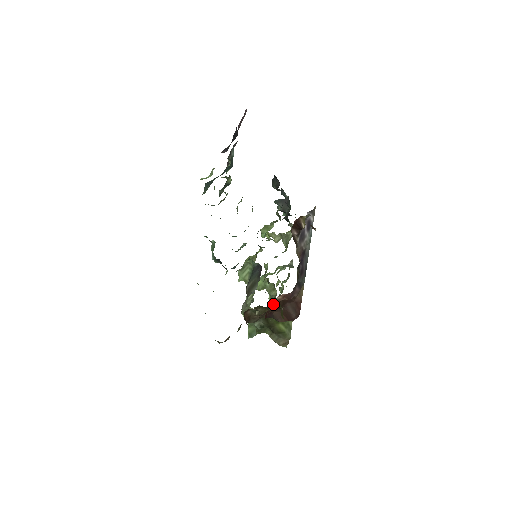
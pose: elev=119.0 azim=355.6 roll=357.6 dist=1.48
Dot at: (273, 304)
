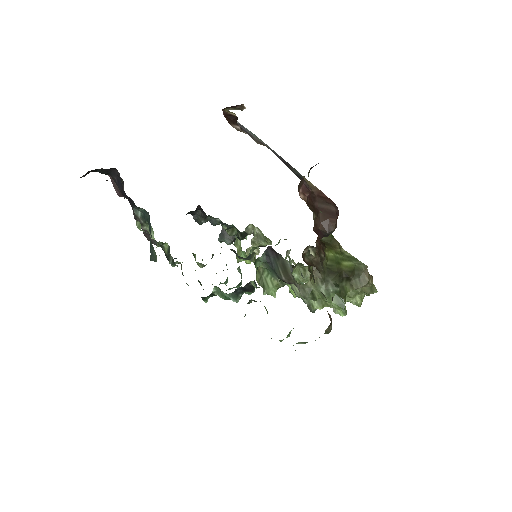
Dot at: occluded
